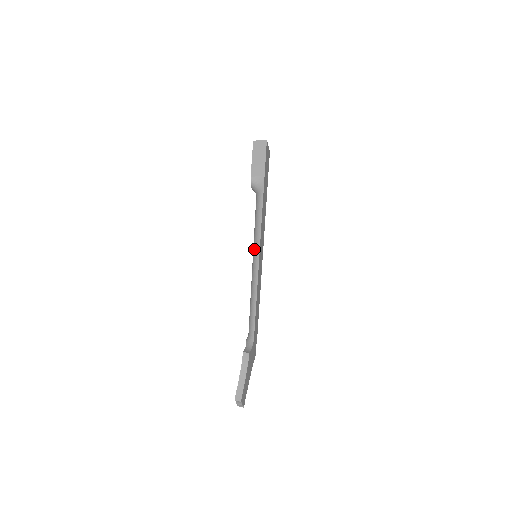
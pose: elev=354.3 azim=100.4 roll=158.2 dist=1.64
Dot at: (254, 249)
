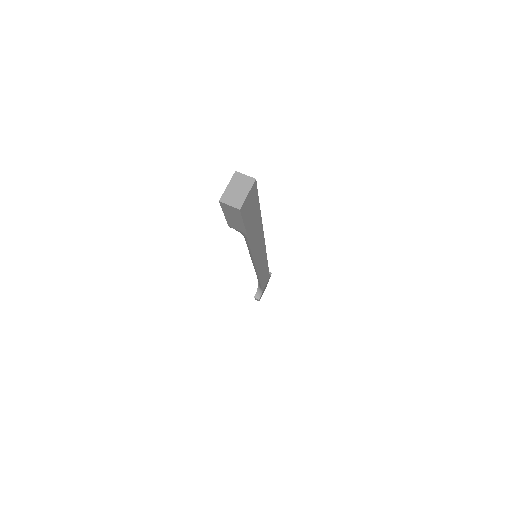
Dot at: occluded
